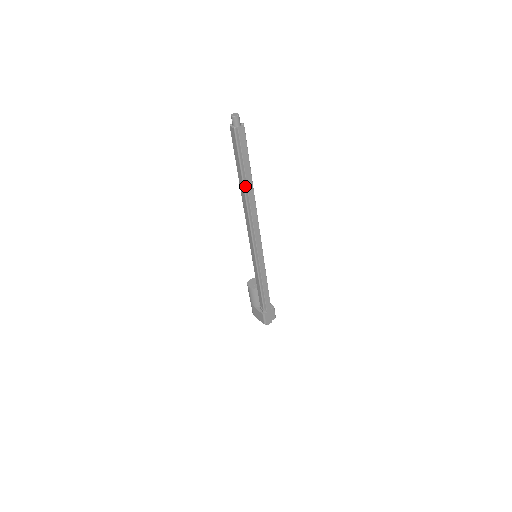
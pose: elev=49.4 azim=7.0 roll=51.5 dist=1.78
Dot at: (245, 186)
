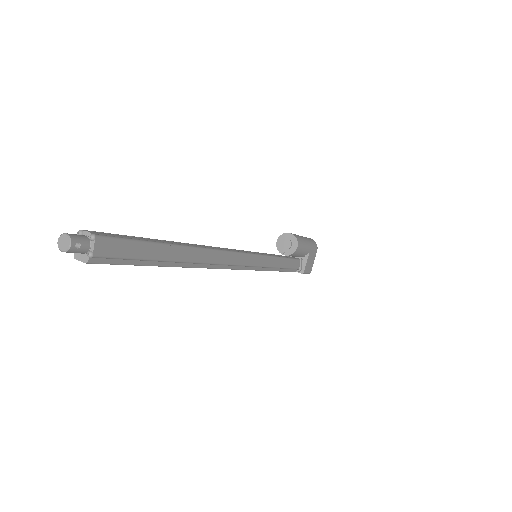
Dot at: occluded
